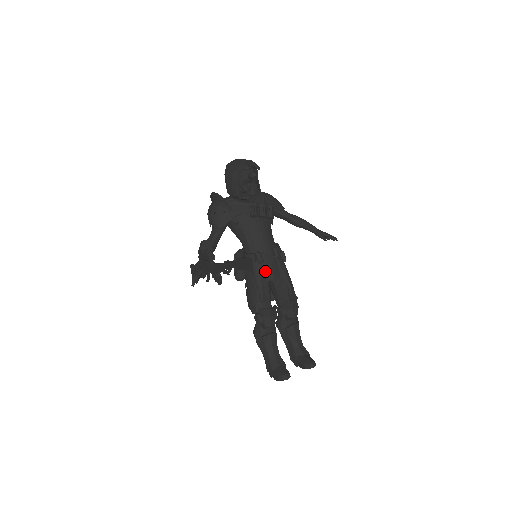
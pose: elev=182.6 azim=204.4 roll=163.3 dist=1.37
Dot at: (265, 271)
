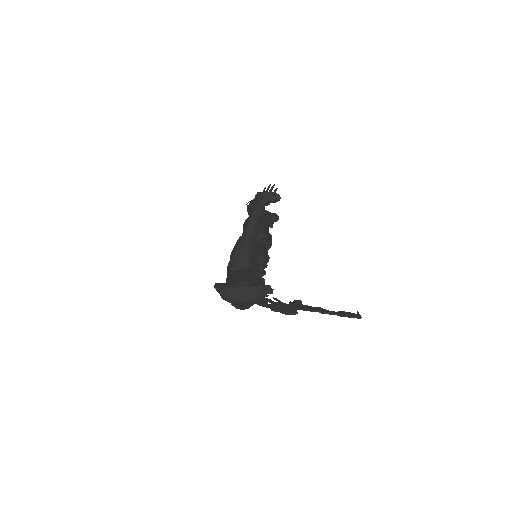
Dot at: occluded
